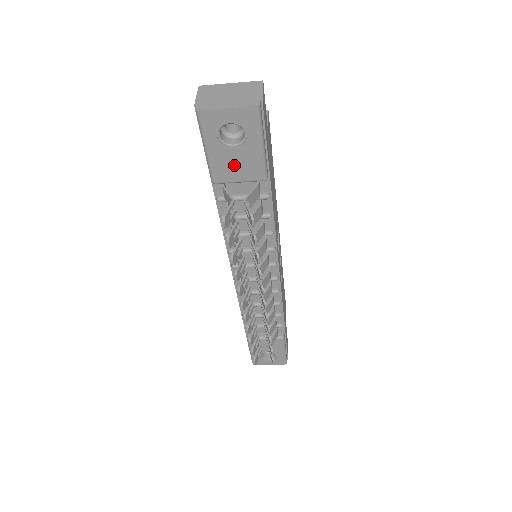
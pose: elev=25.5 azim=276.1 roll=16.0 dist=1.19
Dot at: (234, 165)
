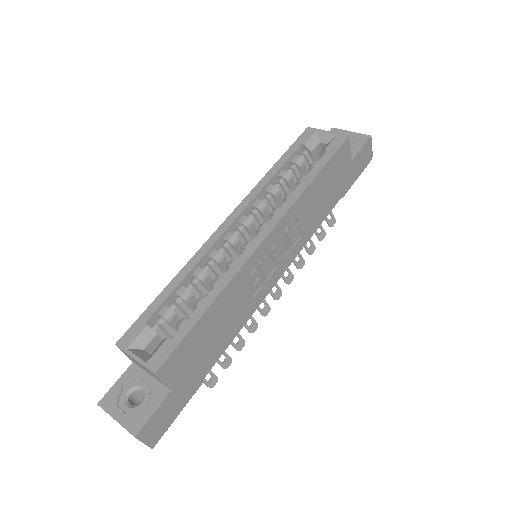
Dot at: occluded
